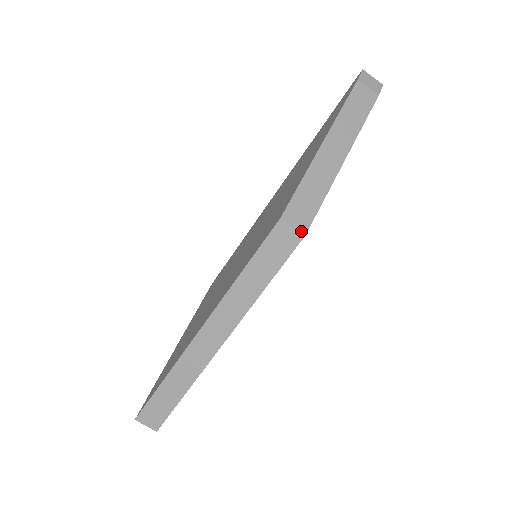
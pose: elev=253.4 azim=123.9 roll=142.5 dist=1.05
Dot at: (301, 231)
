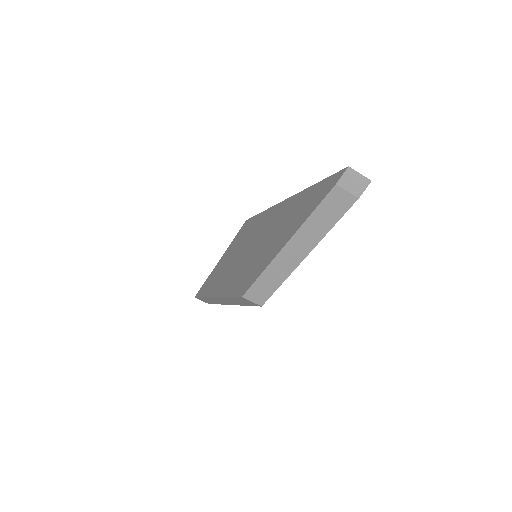
Dot at: (258, 304)
